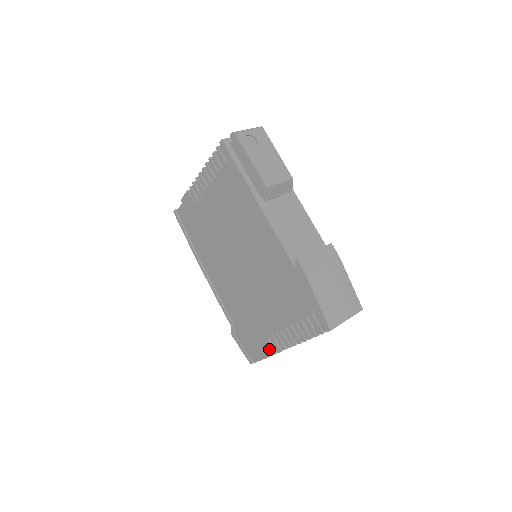
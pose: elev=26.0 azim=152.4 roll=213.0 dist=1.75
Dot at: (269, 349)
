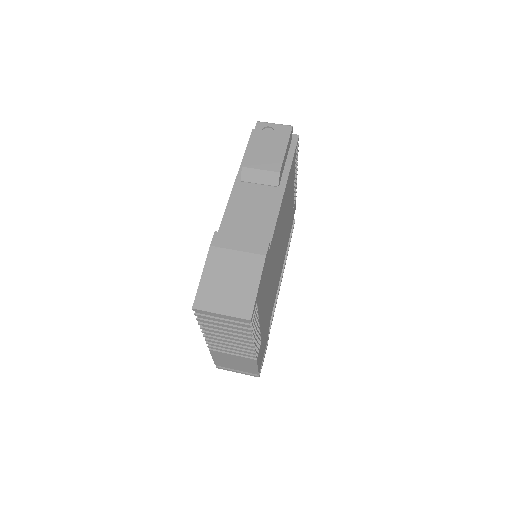
Dot at: occluded
